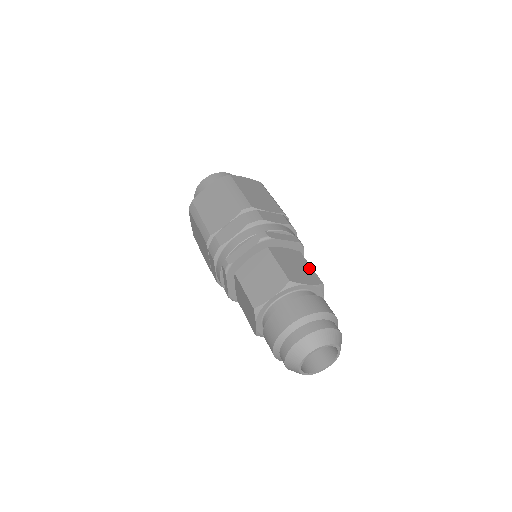
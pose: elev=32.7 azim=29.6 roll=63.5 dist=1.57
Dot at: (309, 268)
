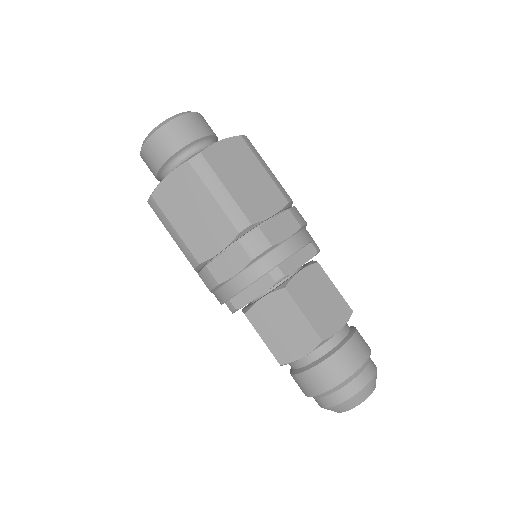
Dot at: (334, 292)
